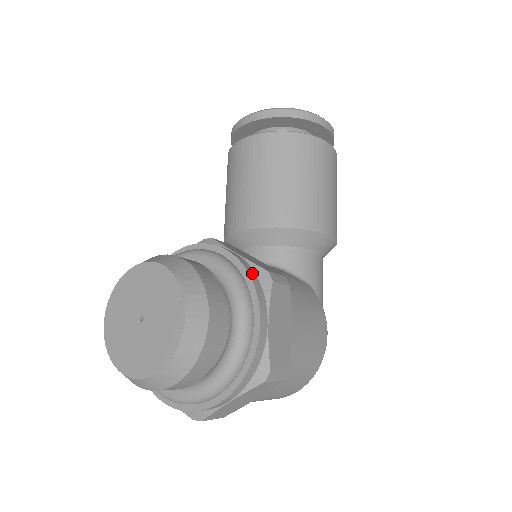
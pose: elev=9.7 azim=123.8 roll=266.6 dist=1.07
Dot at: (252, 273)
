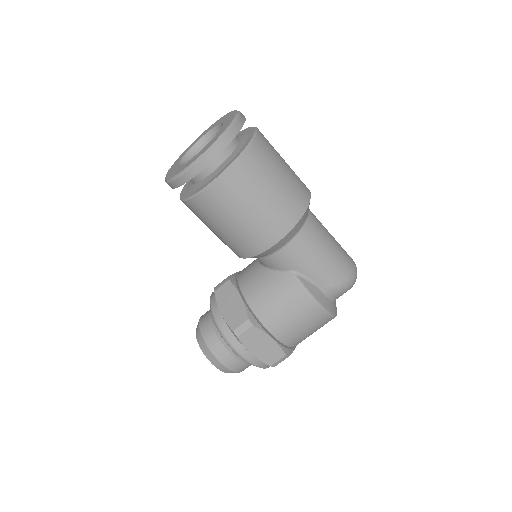
Dot at: (228, 333)
